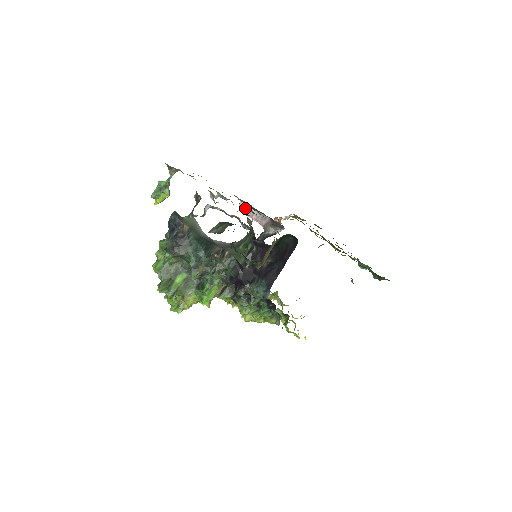
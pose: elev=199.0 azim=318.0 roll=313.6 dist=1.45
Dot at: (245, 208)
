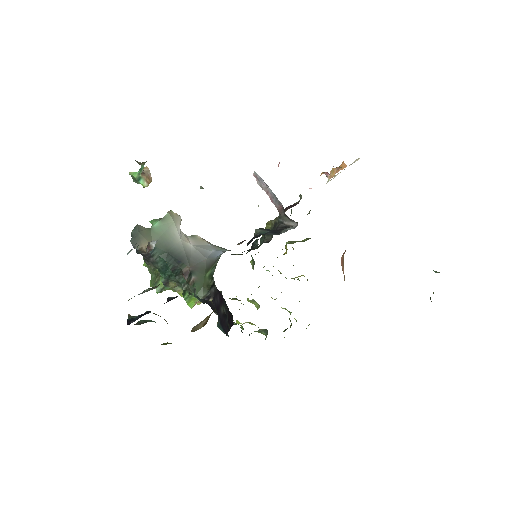
Dot at: (259, 181)
